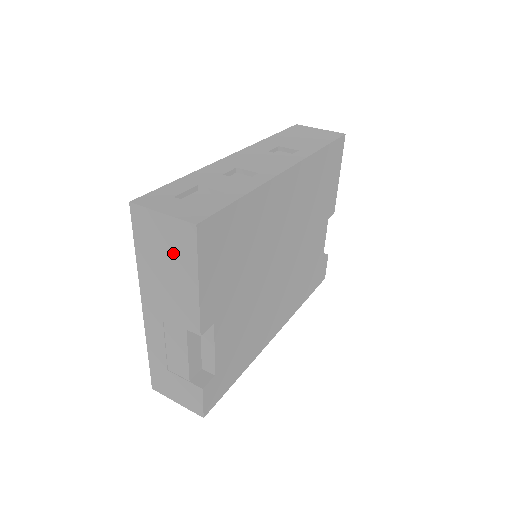
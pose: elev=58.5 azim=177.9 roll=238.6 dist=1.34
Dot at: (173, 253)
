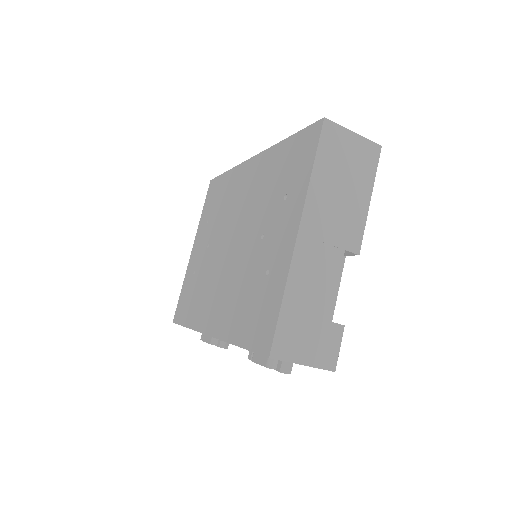
Dot at: (355, 169)
